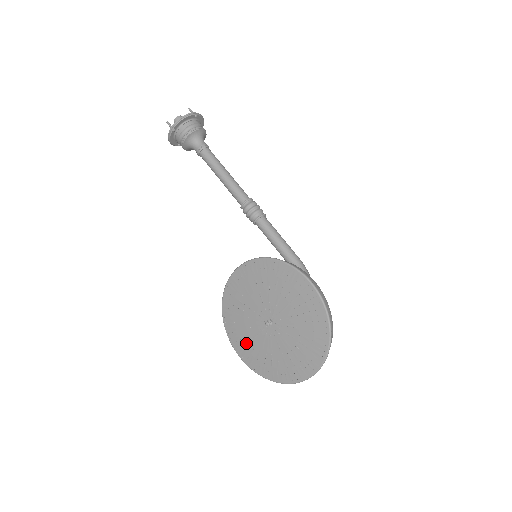
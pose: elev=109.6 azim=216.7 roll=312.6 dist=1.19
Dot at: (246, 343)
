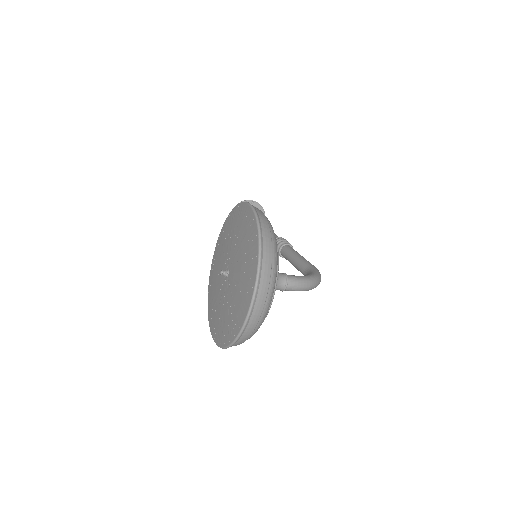
Dot at: (216, 316)
